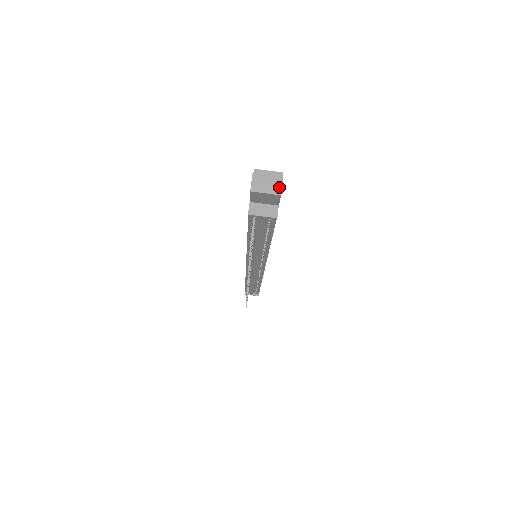
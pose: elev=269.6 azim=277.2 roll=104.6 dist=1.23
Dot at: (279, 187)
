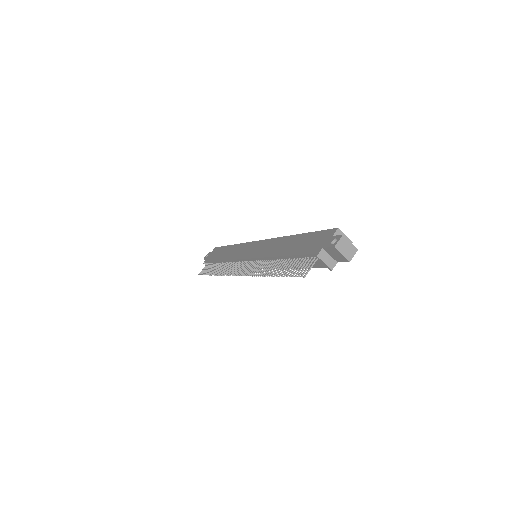
Dot at: (352, 256)
